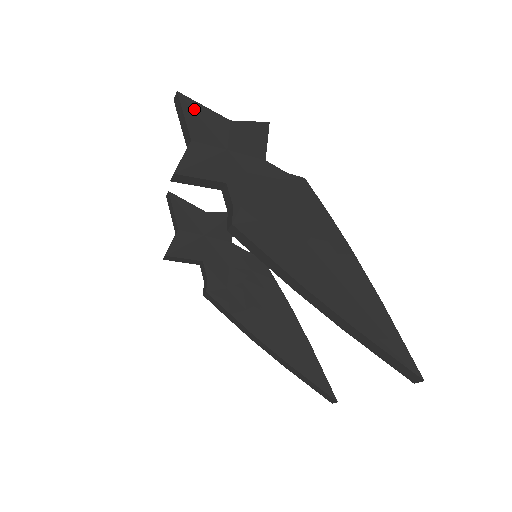
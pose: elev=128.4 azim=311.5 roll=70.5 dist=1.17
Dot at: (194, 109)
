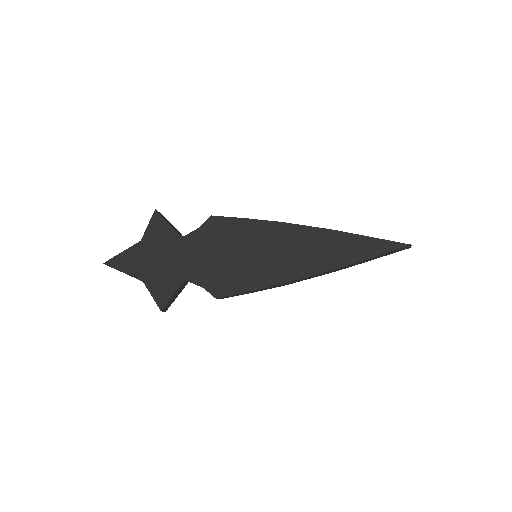
Dot at: (121, 261)
